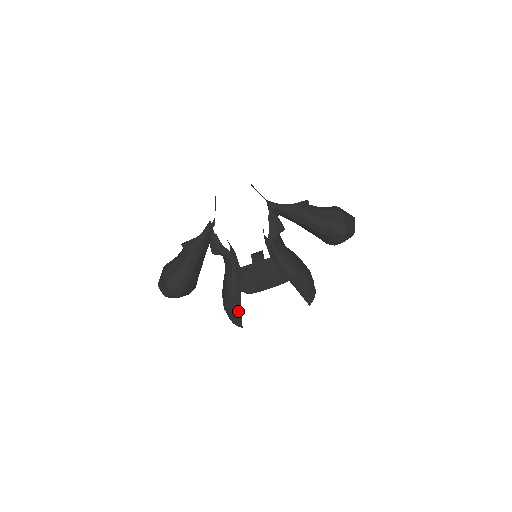
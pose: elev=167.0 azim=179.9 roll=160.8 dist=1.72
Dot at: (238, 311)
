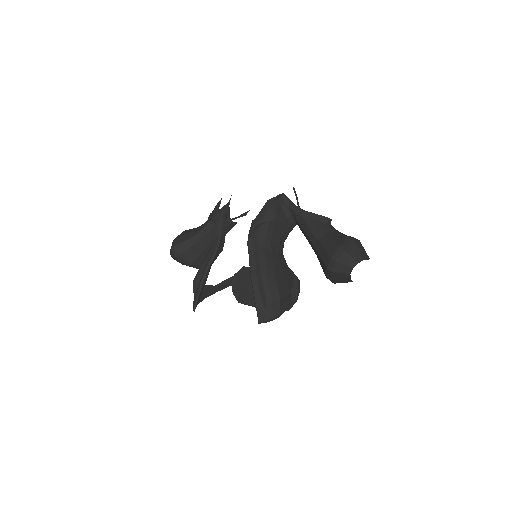
Dot at: (198, 289)
